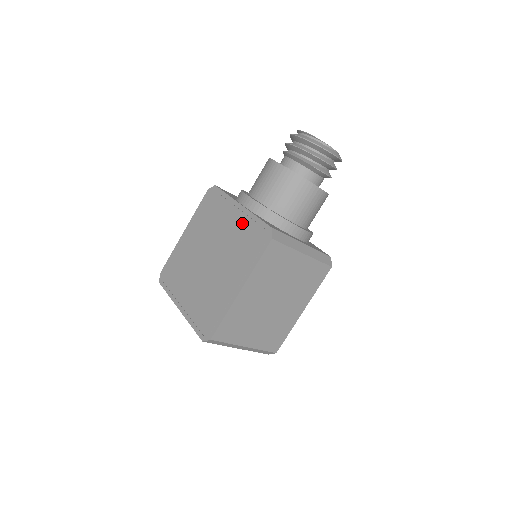
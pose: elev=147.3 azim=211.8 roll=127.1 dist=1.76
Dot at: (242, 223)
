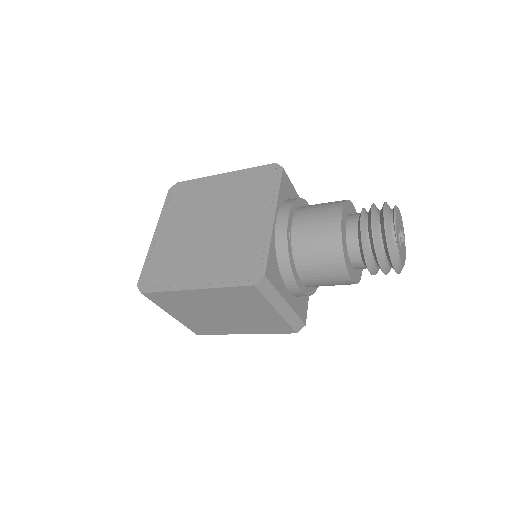
Dot at: (256, 236)
